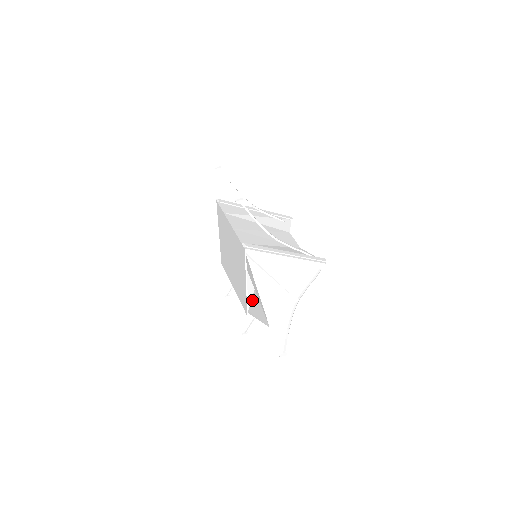
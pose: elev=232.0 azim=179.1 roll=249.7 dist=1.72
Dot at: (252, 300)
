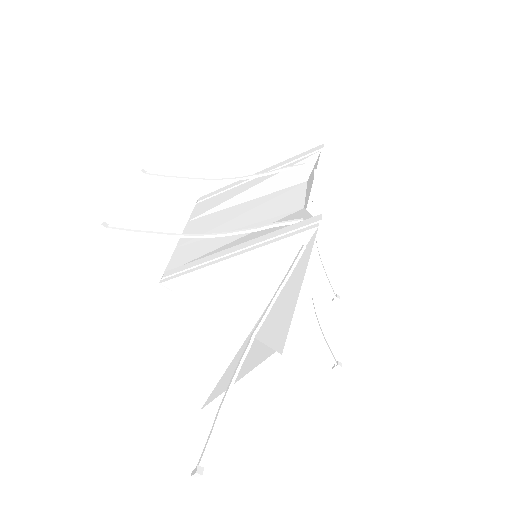
Dot at: occluded
